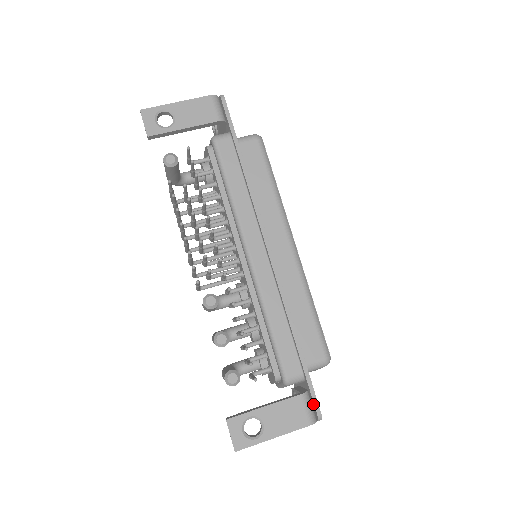
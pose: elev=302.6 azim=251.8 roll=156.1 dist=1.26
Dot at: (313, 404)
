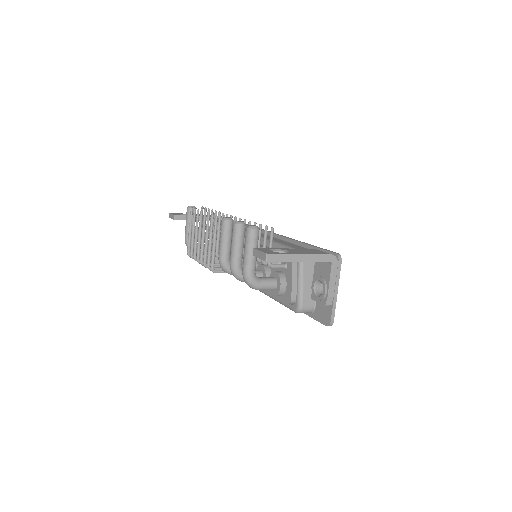
Dot at: occluded
